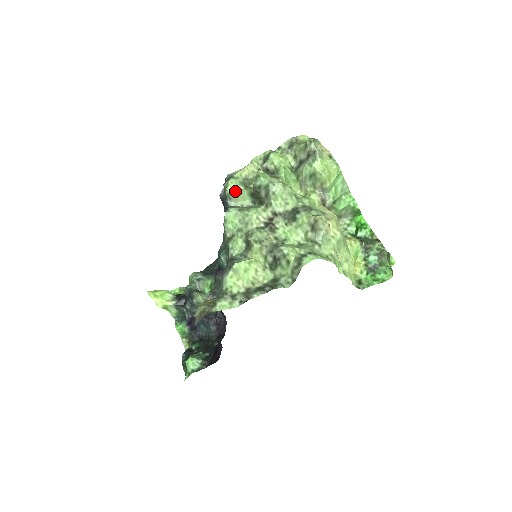
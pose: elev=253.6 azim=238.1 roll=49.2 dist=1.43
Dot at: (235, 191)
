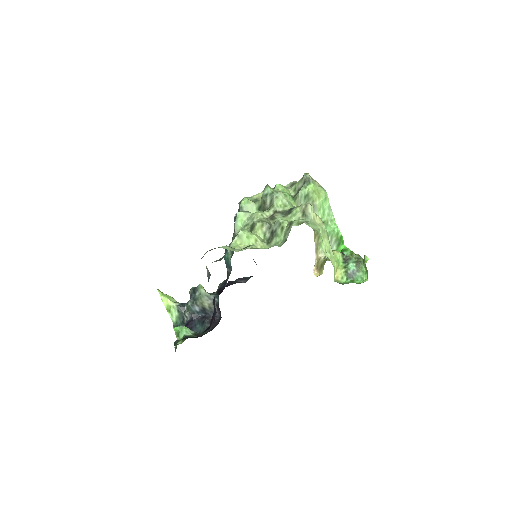
Dot at: (247, 204)
